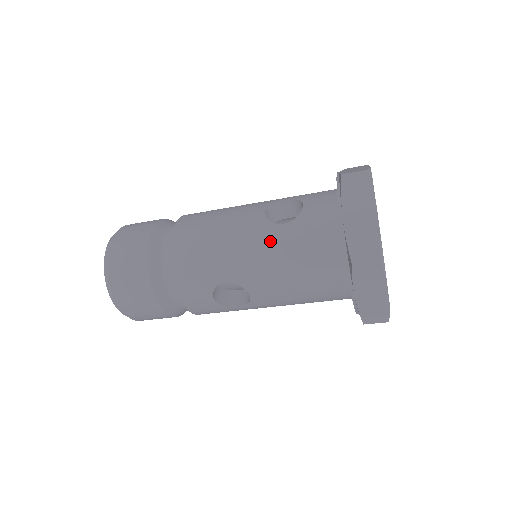
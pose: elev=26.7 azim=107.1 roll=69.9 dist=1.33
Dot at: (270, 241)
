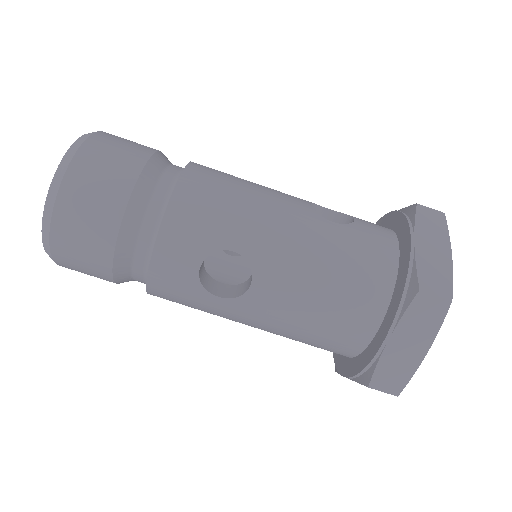
Dot at: (313, 230)
